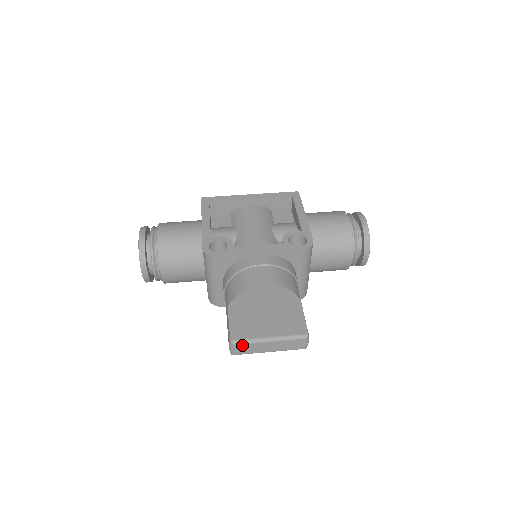
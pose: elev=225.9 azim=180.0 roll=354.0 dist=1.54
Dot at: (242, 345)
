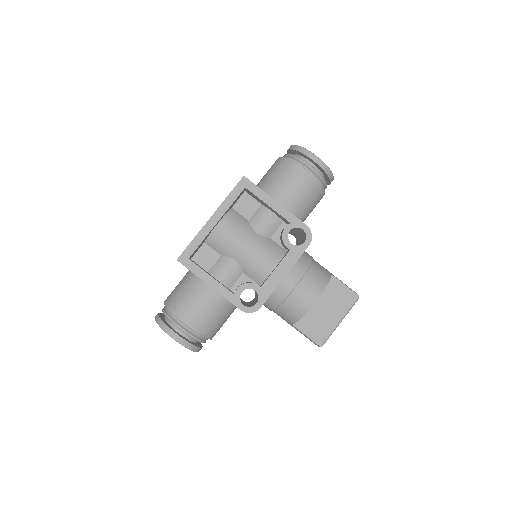
Dot at: occluded
